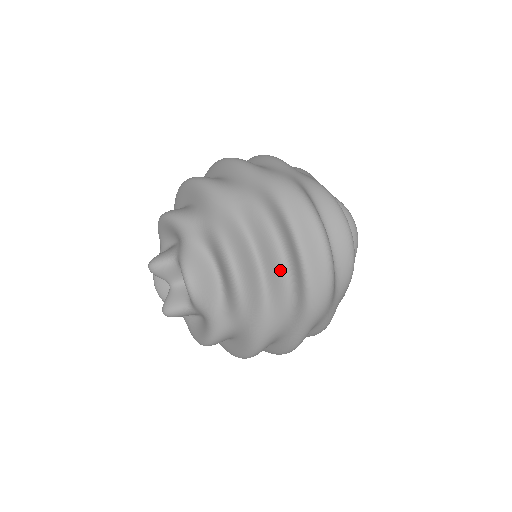
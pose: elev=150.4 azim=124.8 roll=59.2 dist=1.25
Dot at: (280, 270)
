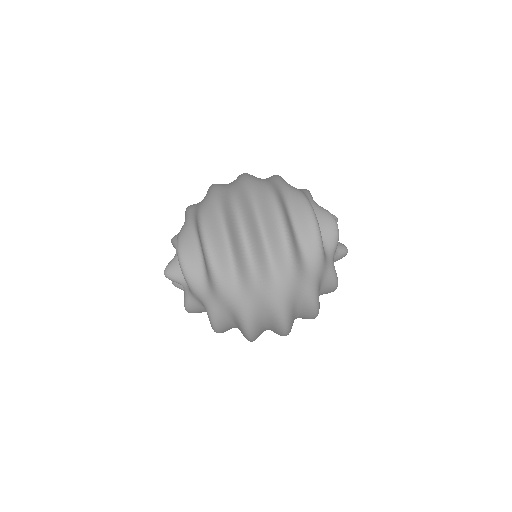
Dot at: occluded
